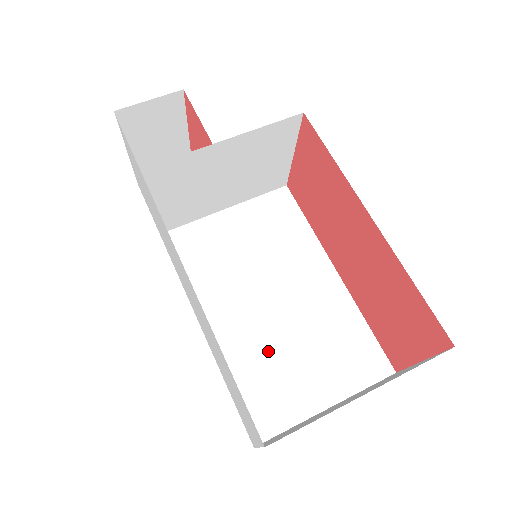
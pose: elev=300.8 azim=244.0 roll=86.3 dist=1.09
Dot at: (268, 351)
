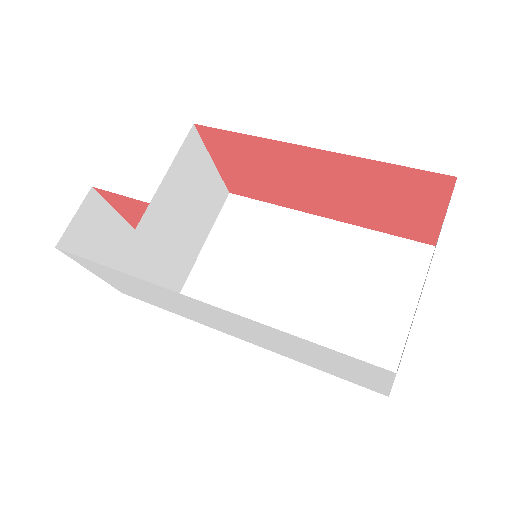
Dot at: (330, 319)
